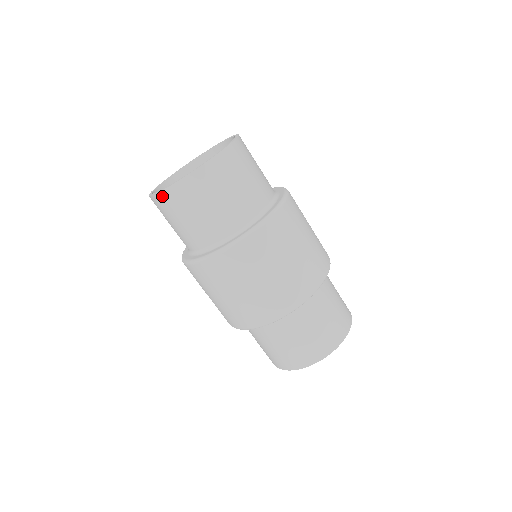
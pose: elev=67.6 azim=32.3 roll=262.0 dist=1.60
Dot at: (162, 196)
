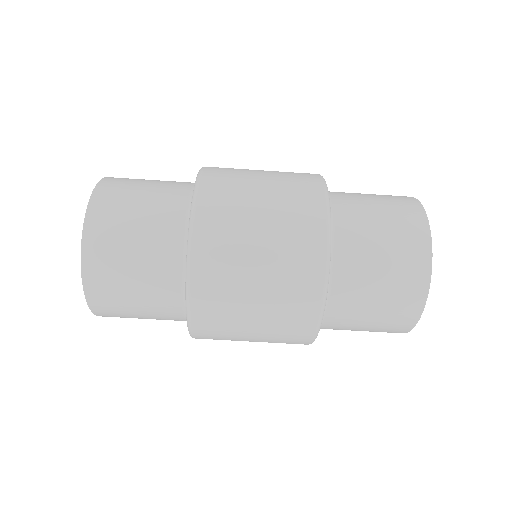
Dot at: (92, 298)
